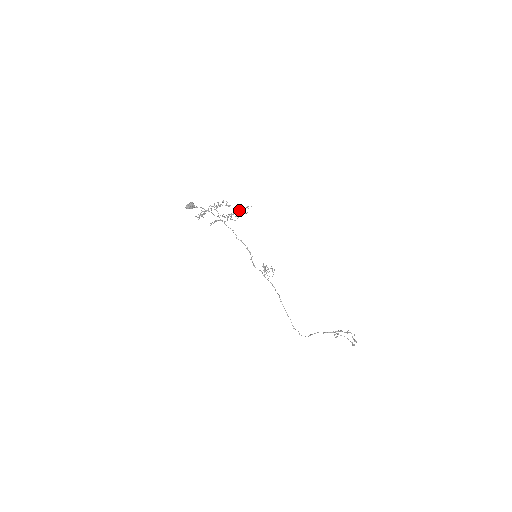
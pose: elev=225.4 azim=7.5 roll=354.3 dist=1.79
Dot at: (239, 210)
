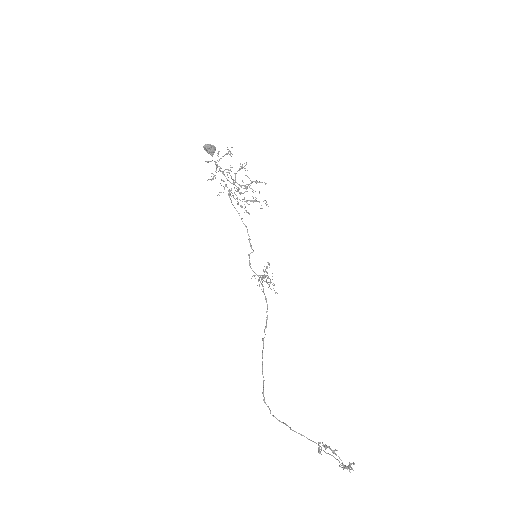
Dot at: occluded
